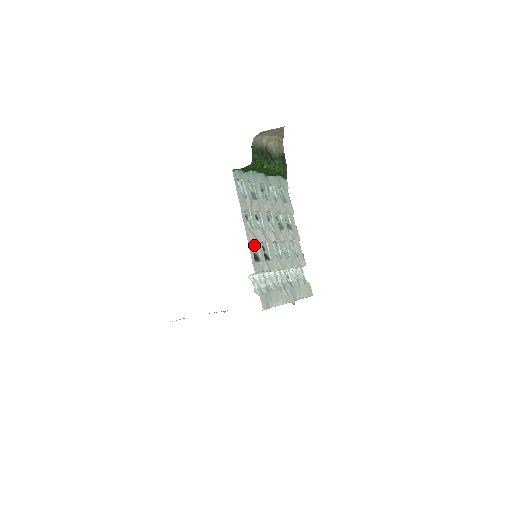
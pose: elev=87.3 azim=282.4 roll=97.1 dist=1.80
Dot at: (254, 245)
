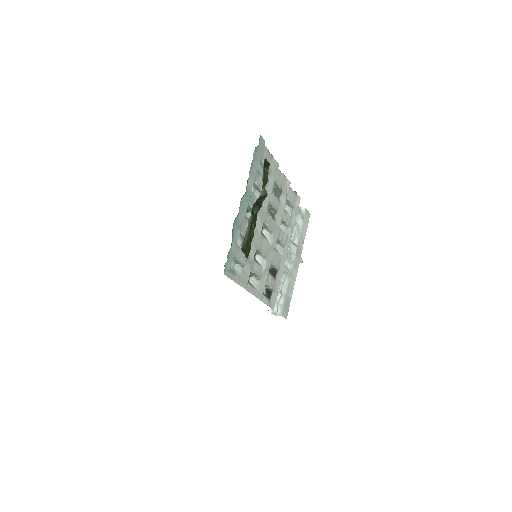
Dot at: occluded
